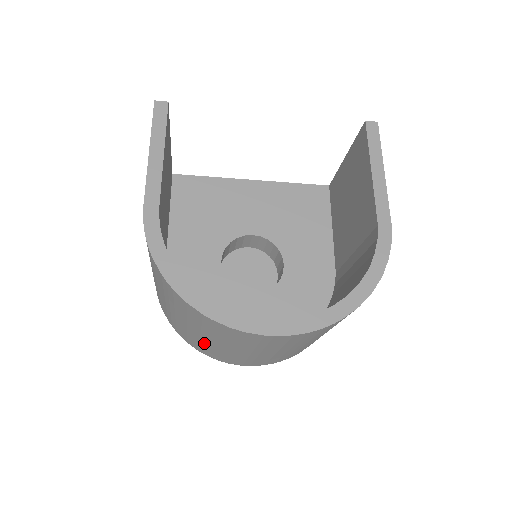
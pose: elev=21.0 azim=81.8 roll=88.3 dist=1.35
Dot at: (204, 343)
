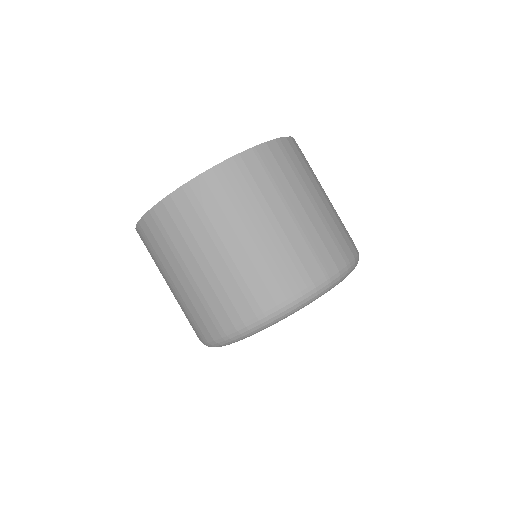
Dot at: (198, 289)
